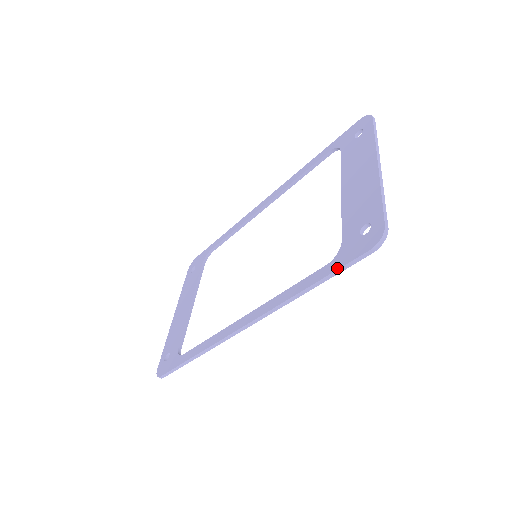
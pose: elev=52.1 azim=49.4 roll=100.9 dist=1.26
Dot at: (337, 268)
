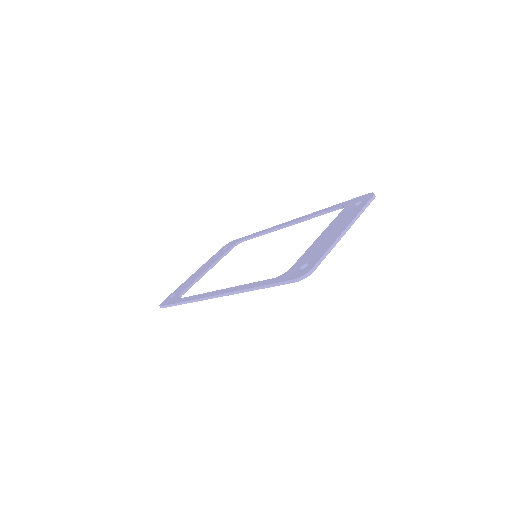
Dot at: (275, 282)
